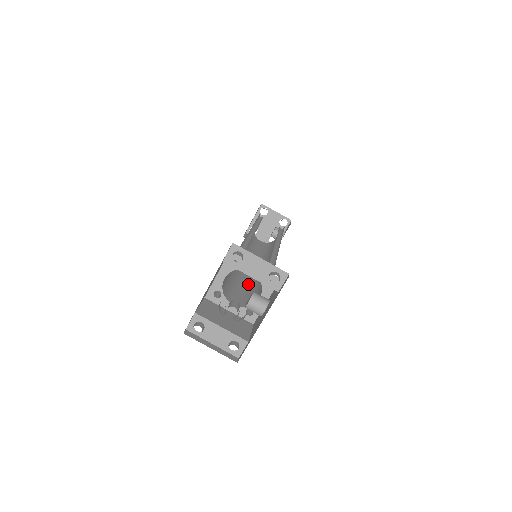
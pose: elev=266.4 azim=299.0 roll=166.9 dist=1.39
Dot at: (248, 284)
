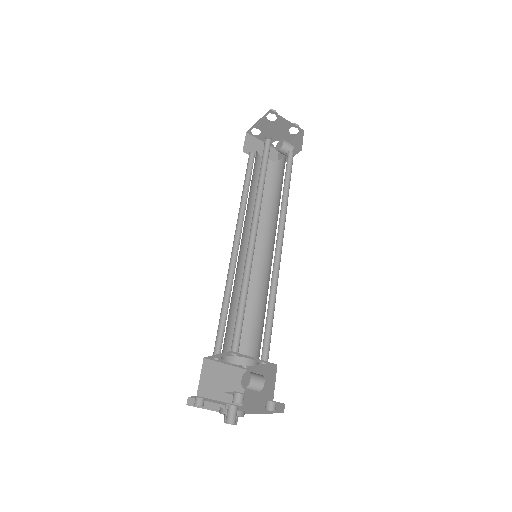
Dot at: occluded
